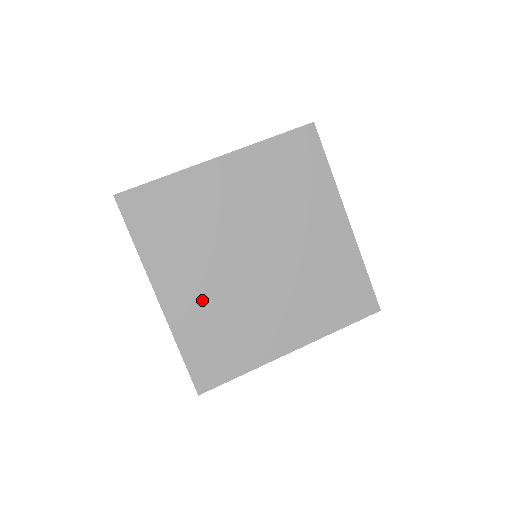
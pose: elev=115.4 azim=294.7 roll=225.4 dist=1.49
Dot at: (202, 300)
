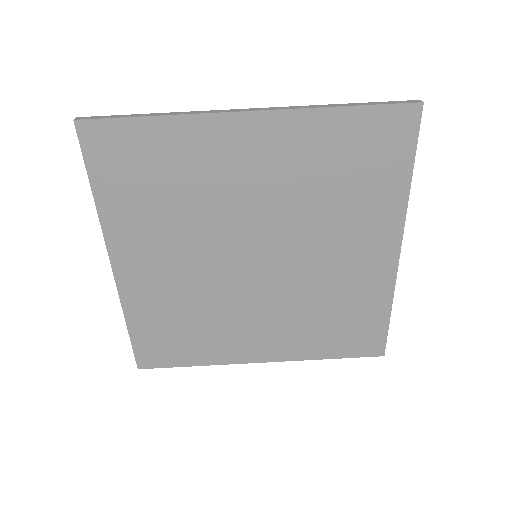
Dot at: (168, 284)
